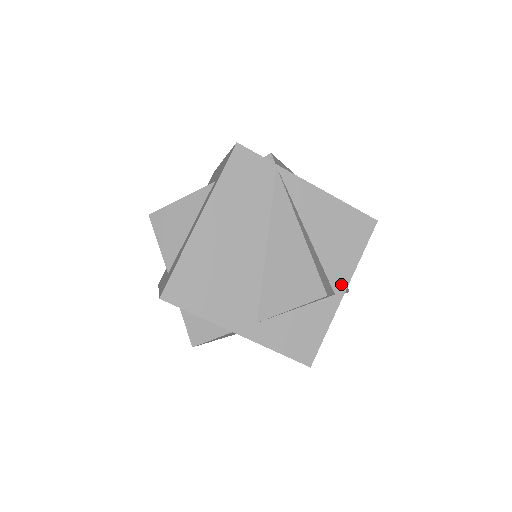
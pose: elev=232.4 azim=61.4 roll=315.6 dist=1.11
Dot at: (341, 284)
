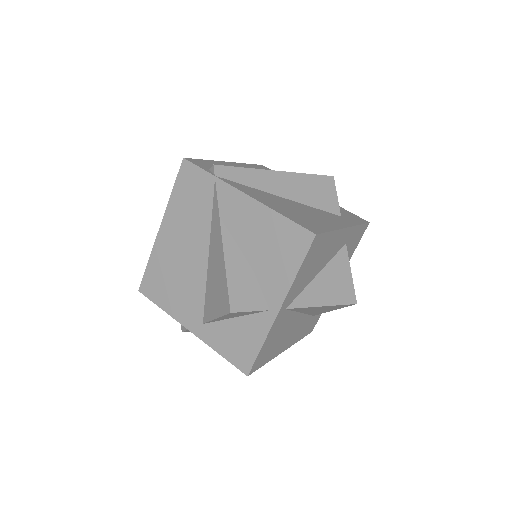
Dot at: (276, 300)
